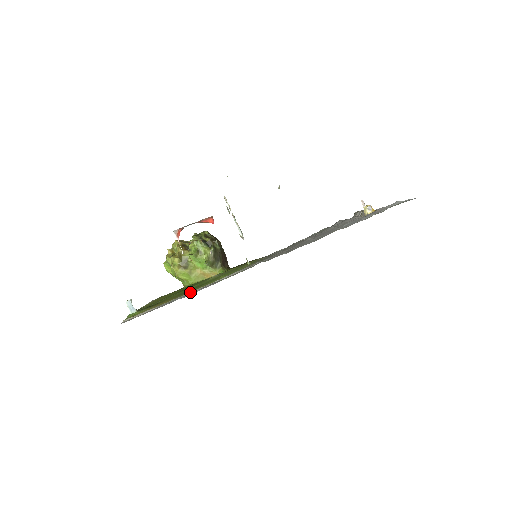
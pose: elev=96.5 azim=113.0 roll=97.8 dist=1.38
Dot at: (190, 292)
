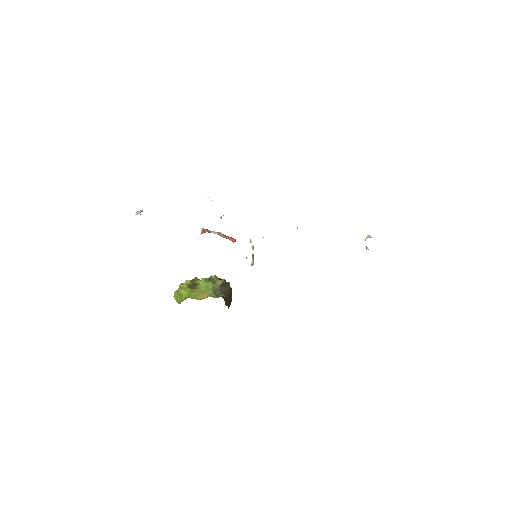
Dot at: occluded
